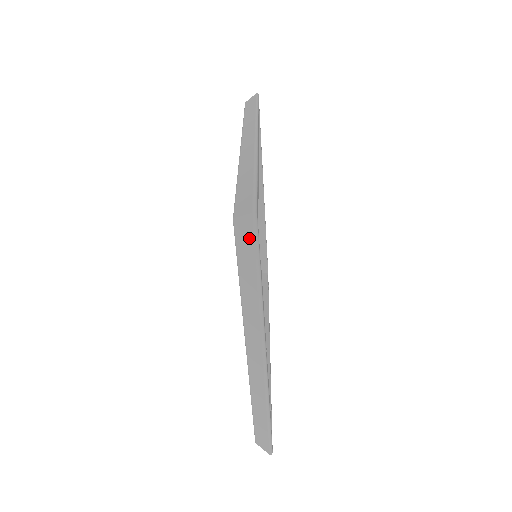
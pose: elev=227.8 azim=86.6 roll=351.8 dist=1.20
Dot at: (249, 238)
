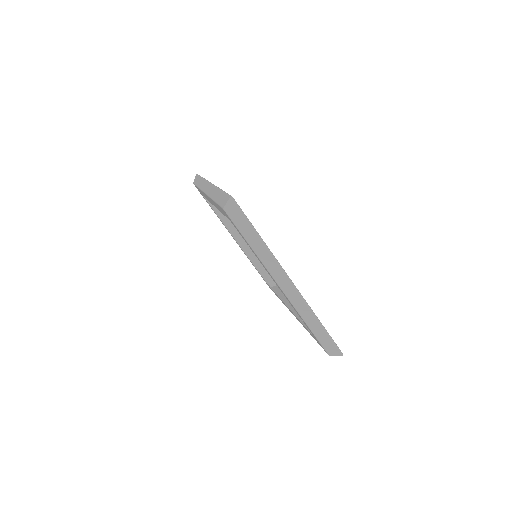
Dot at: (237, 213)
